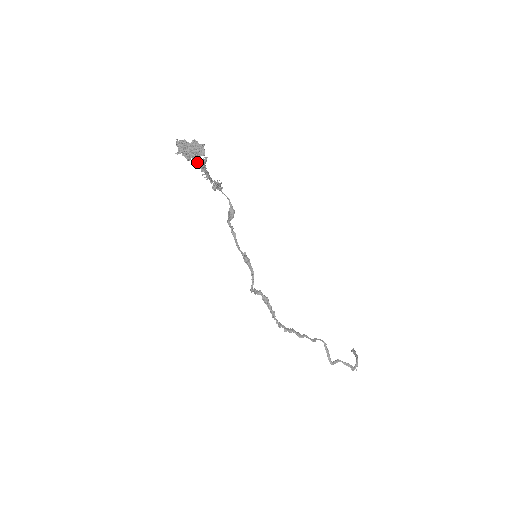
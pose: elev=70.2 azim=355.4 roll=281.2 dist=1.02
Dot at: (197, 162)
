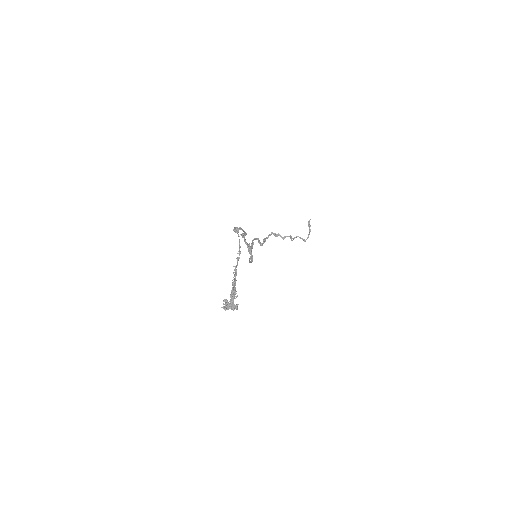
Dot at: (233, 308)
